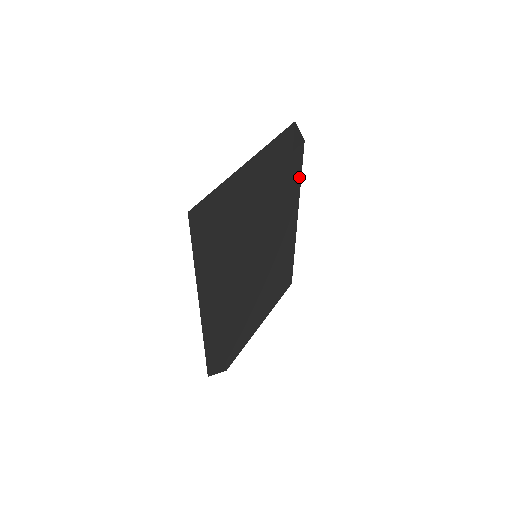
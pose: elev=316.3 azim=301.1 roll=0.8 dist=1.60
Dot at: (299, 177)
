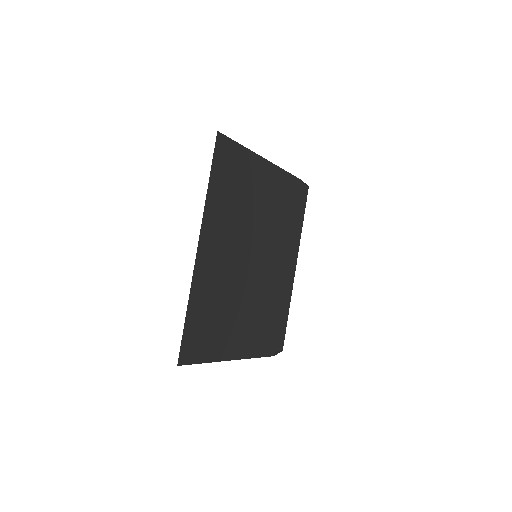
Dot at: (302, 217)
